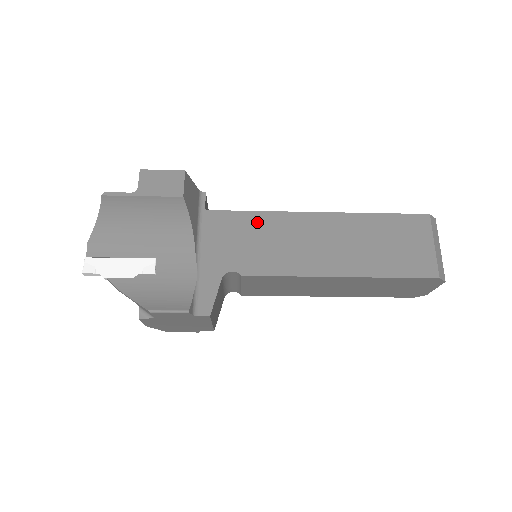
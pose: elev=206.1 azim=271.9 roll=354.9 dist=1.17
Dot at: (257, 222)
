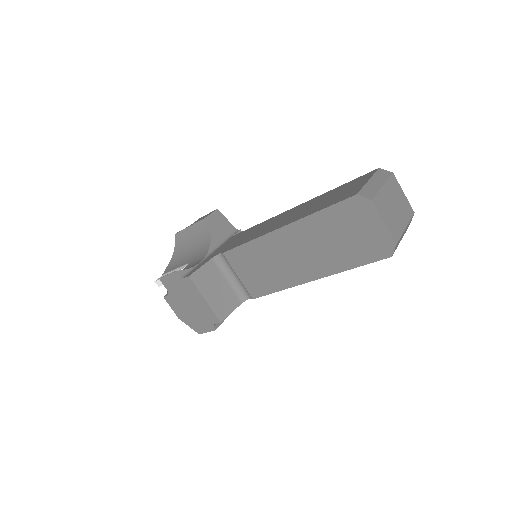
Dot at: (254, 228)
